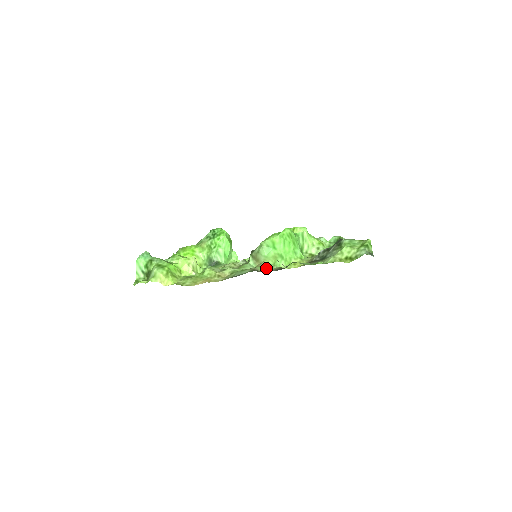
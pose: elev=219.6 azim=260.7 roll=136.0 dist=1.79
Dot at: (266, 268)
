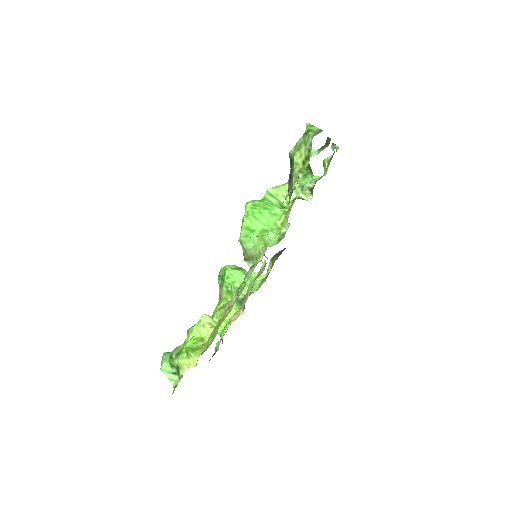
Dot at: (261, 256)
